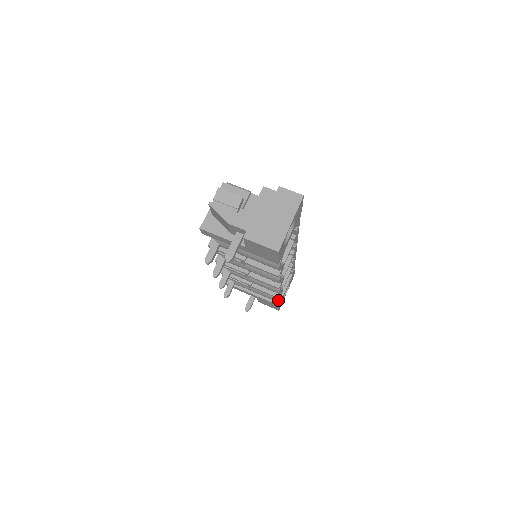
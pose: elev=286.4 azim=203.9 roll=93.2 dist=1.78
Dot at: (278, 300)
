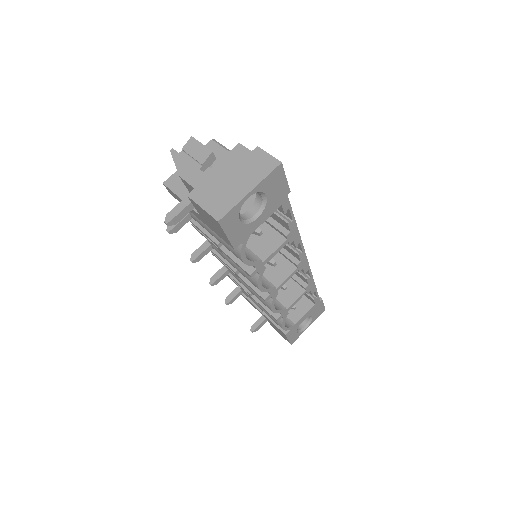
Dot at: (281, 325)
